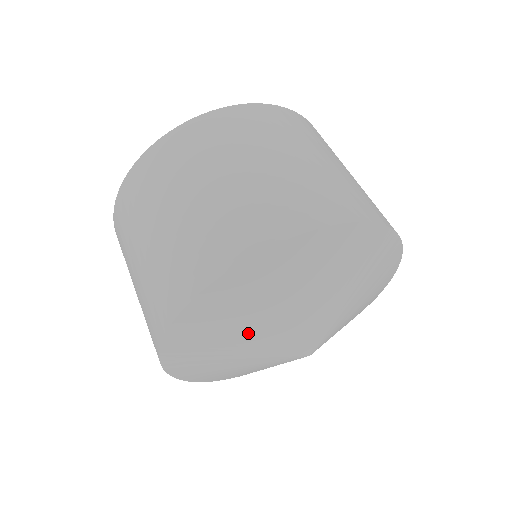
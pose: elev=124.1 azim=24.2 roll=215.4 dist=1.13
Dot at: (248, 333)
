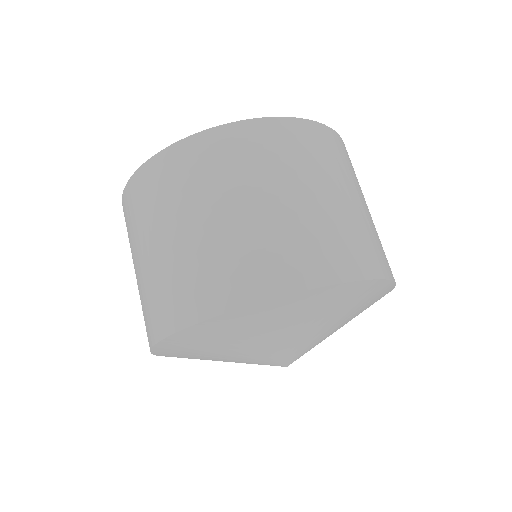
Dot at: (257, 342)
